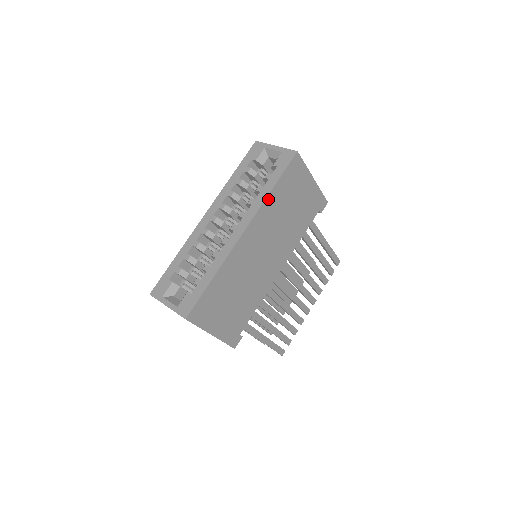
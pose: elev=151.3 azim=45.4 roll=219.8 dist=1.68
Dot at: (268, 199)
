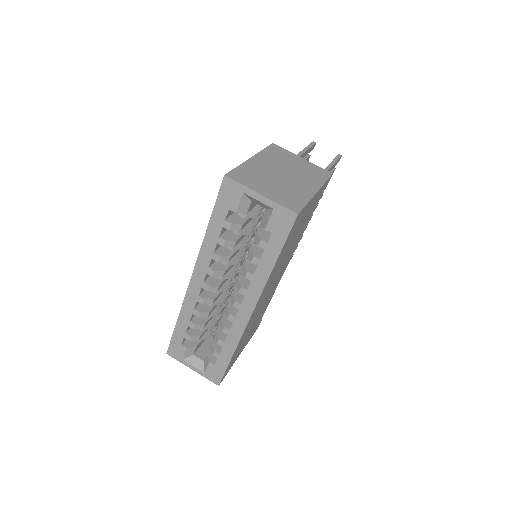
Dot at: (271, 274)
